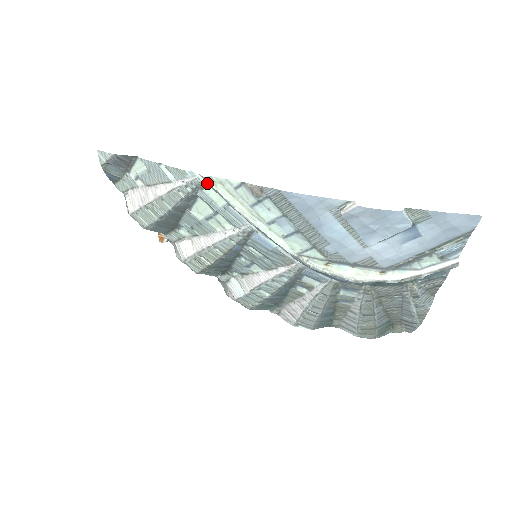
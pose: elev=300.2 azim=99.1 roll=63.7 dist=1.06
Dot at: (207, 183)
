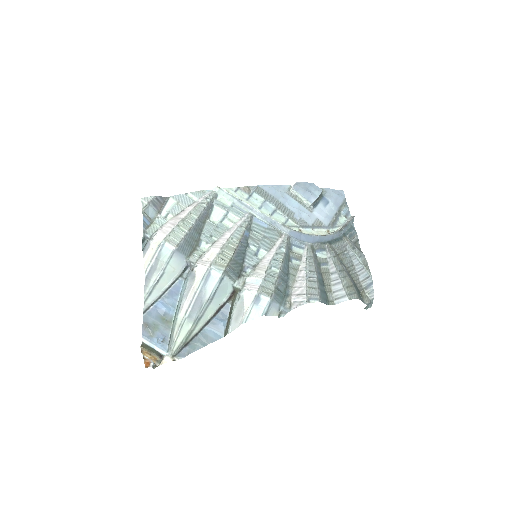
Dot at: (218, 194)
